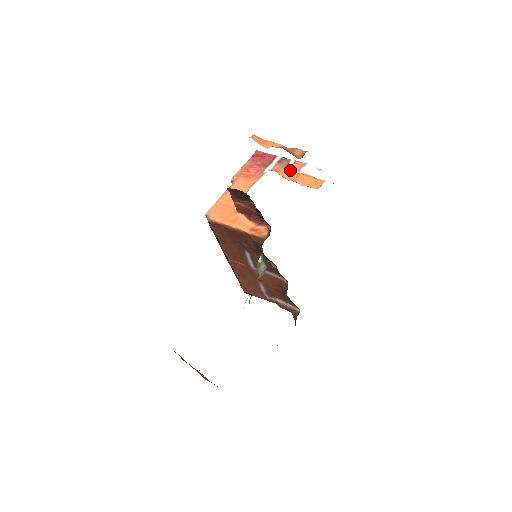
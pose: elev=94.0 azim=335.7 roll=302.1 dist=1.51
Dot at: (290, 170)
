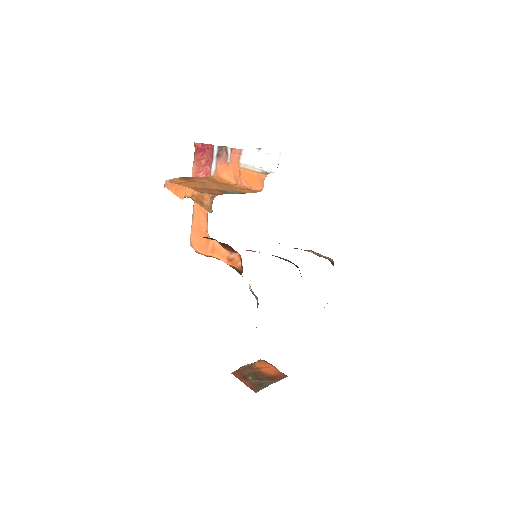
Dot at: (231, 165)
